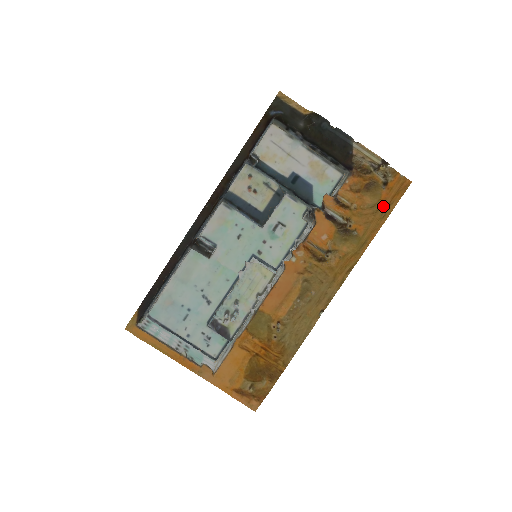
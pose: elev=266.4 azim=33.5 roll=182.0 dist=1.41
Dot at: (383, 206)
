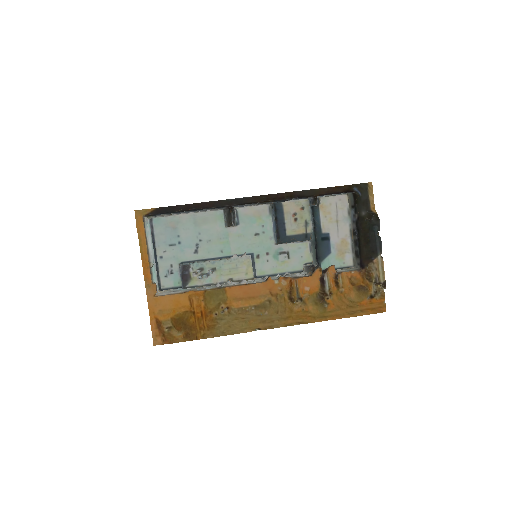
Dot at: (357, 308)
